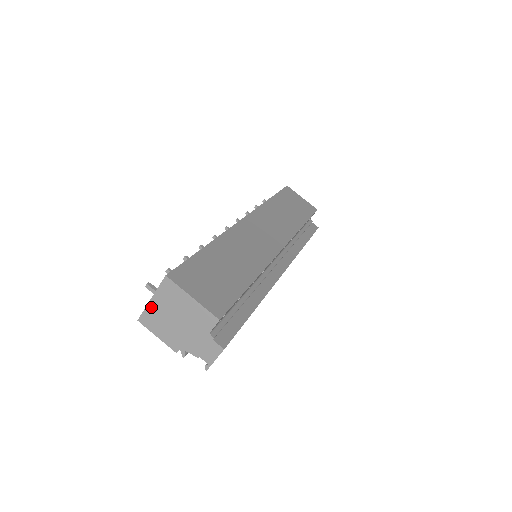
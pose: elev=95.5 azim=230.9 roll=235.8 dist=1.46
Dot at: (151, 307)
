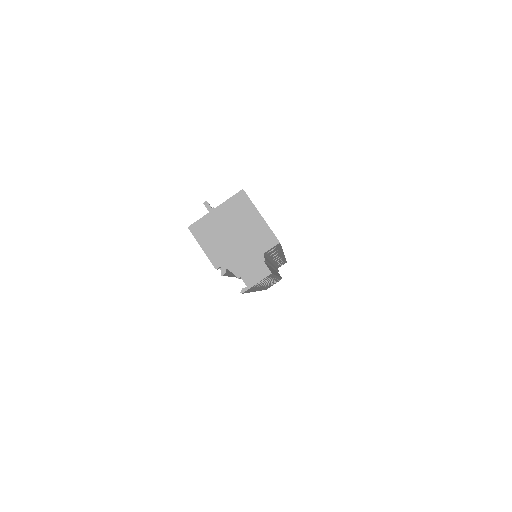
Dot at: (211, 216)
